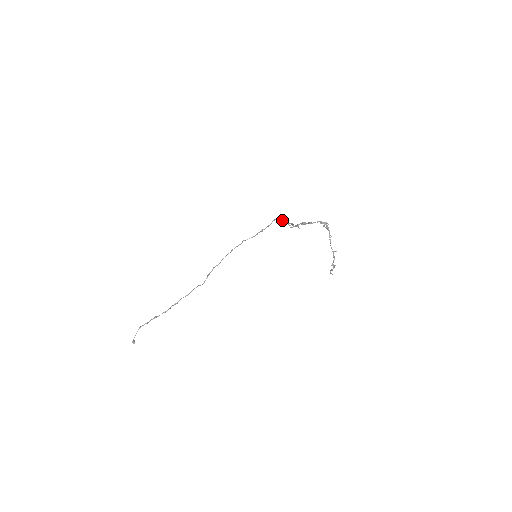
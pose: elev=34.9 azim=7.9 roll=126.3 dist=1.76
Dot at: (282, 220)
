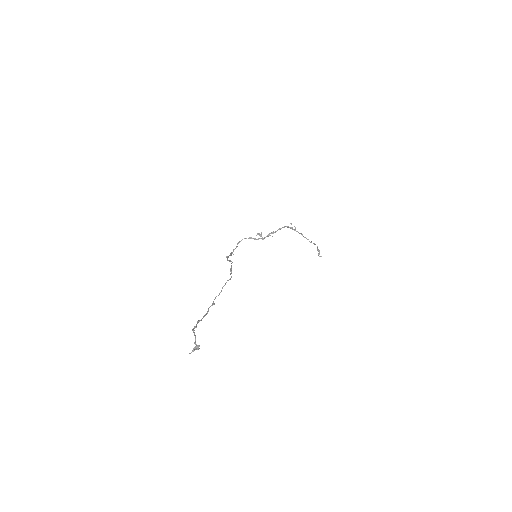
Dot at: (250, 237)
